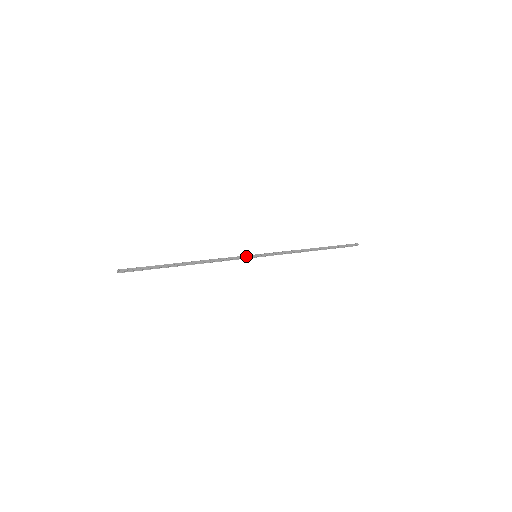
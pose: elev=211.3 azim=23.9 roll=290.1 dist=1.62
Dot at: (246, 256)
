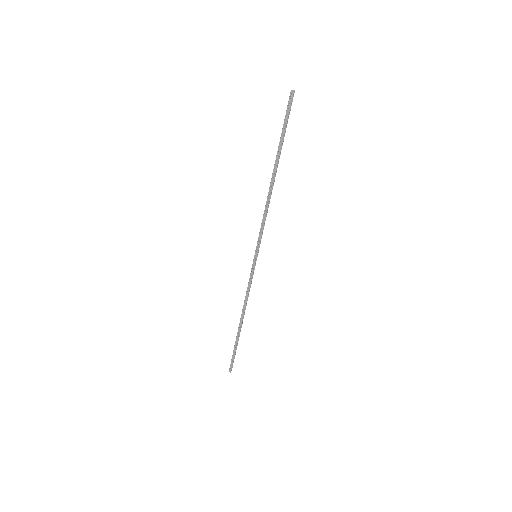
Dot at: (252, 268)
